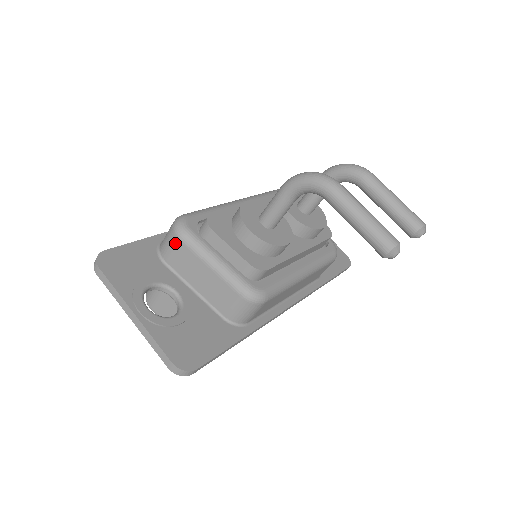
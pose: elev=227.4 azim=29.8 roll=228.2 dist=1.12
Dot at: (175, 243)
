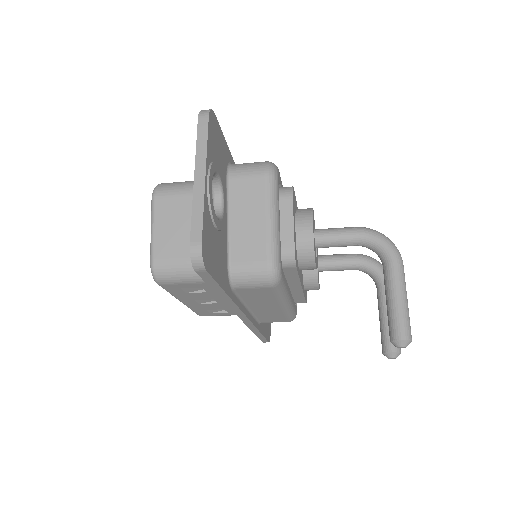
Dot at: (258, 174)
